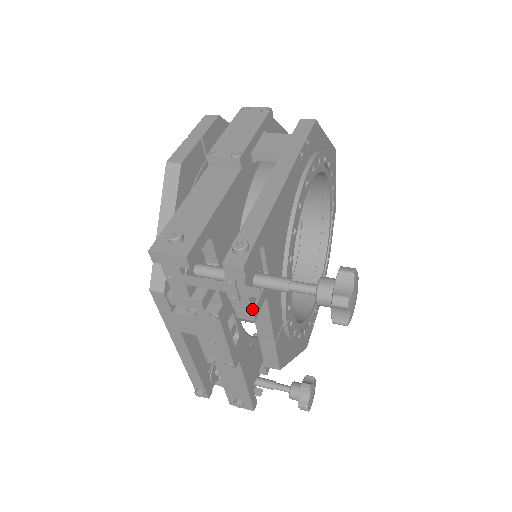
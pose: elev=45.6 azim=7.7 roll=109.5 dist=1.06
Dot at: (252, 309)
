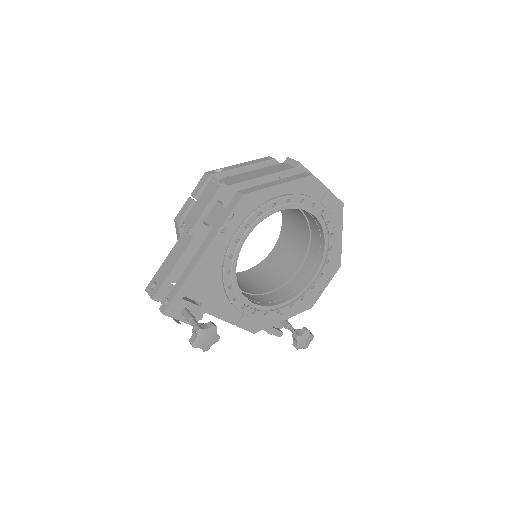
Dot at: occluded
